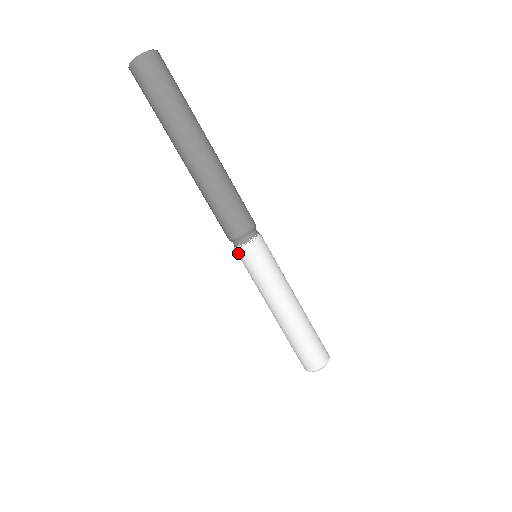
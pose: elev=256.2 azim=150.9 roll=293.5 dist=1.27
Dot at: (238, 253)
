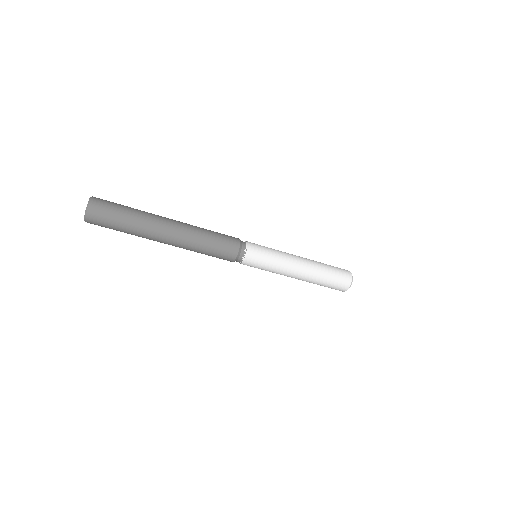
Dot at: occluded
